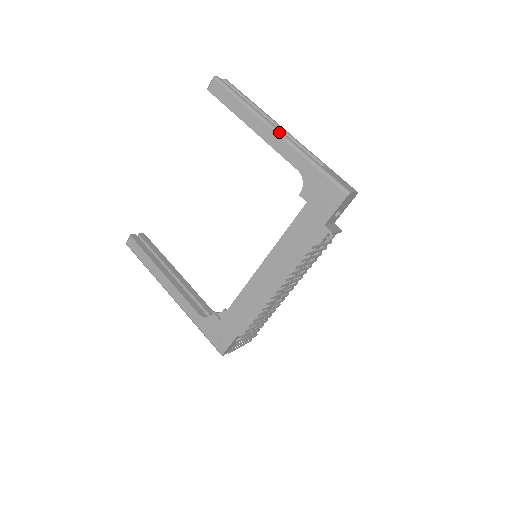
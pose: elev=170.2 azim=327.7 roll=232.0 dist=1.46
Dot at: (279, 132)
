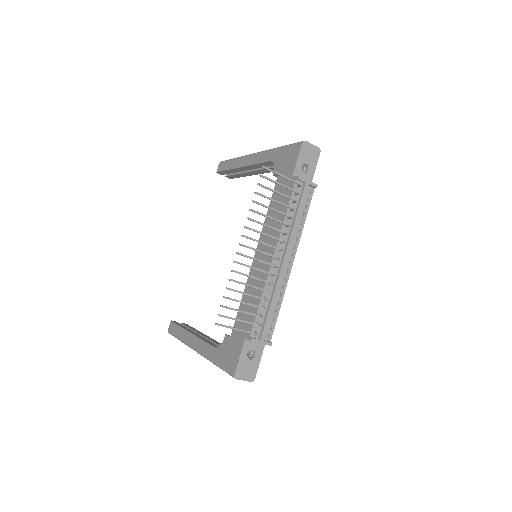
Dot at: (256, 153)
